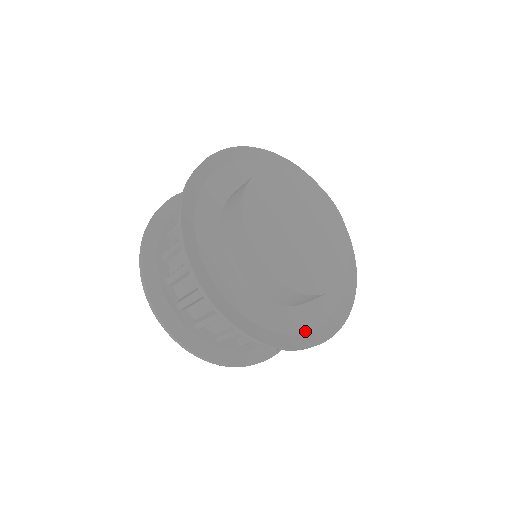
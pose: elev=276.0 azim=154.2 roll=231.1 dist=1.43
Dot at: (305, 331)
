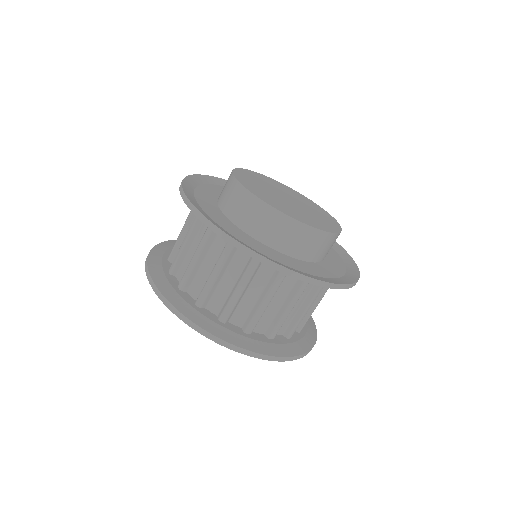
Dot at: (341, 276)
